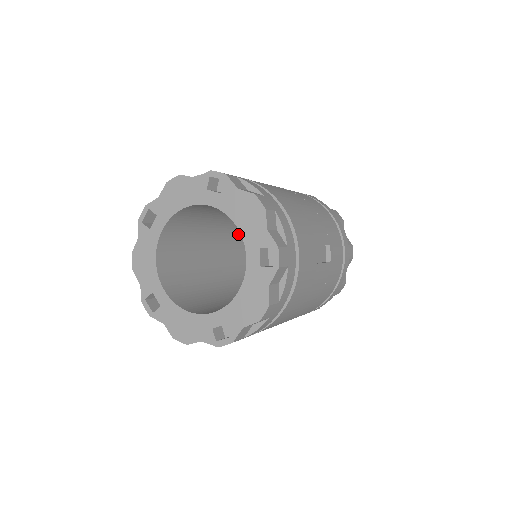
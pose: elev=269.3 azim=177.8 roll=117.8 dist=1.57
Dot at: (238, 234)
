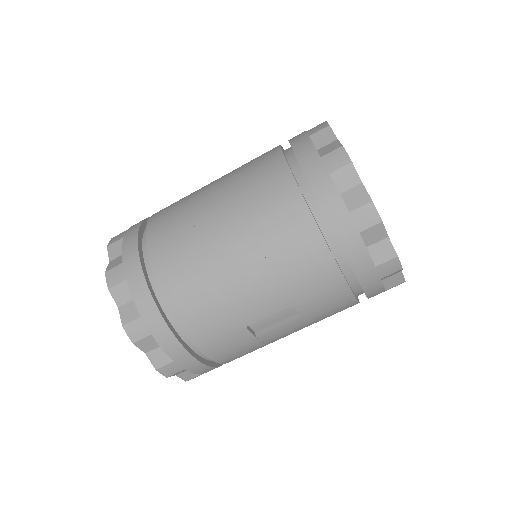
Dot at: occluded
